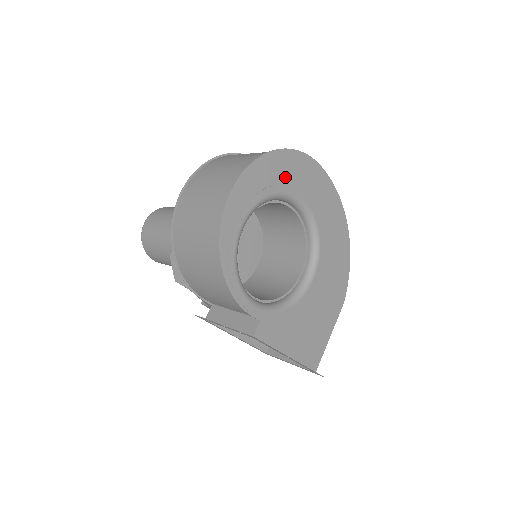
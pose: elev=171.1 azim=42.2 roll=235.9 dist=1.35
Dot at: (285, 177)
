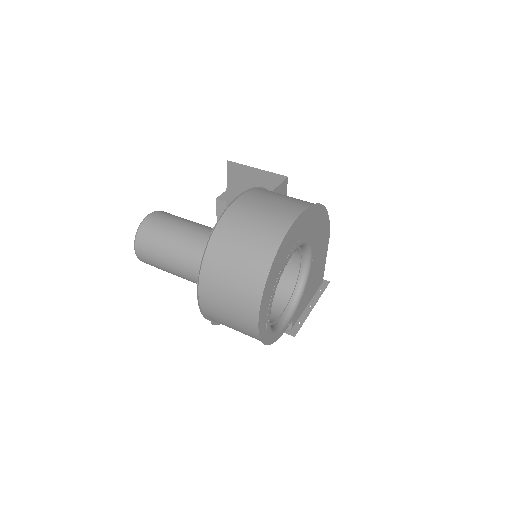
Dot at: (281, 264)
